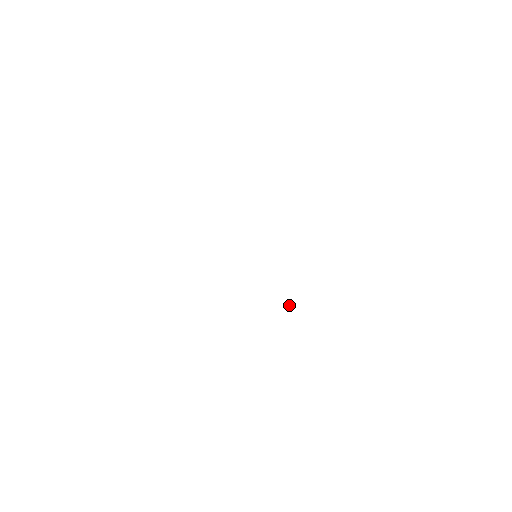
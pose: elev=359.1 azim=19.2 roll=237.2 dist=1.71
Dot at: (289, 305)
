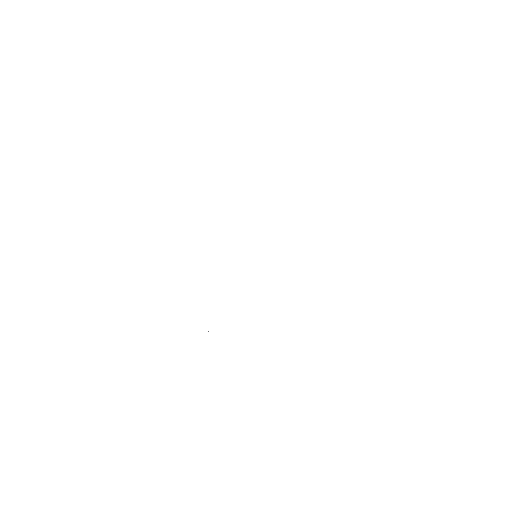
Dot at: occluded
